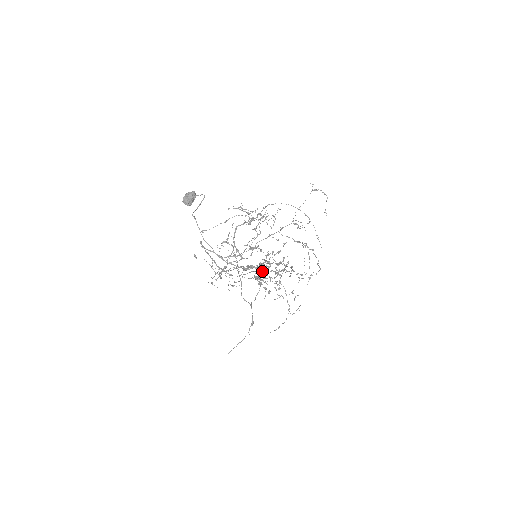
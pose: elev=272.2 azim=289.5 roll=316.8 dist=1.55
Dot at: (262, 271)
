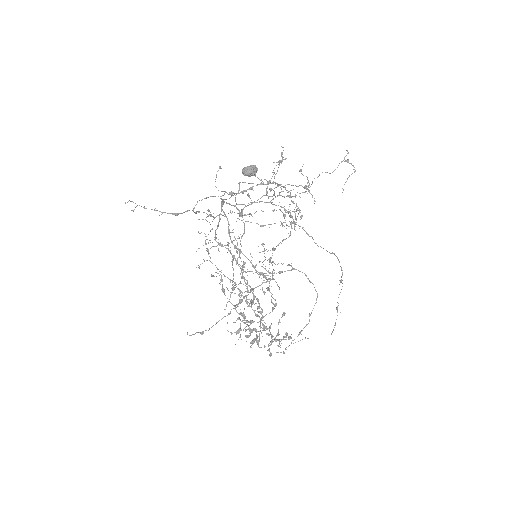
Dot at: (252, 302)
